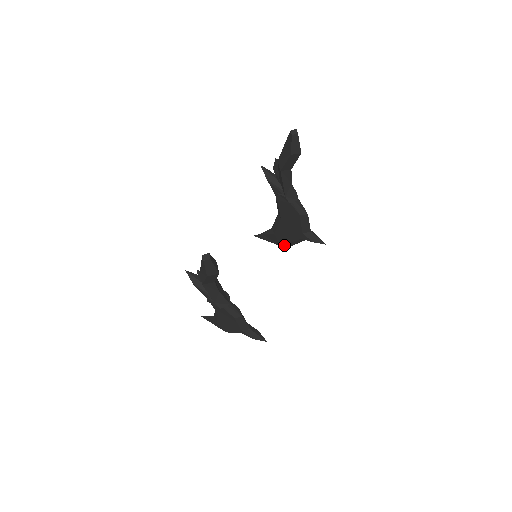
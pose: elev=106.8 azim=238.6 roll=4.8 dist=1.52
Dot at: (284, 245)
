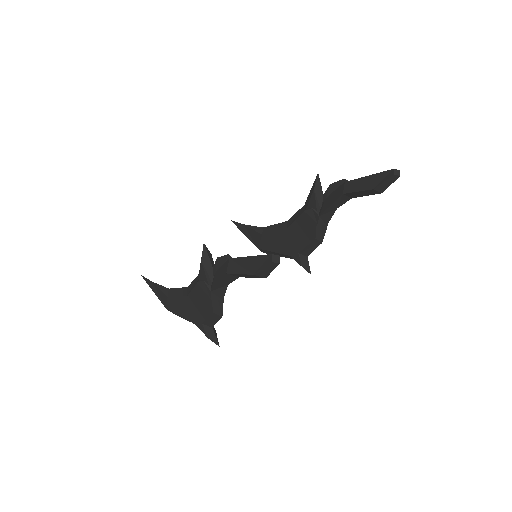
Dot at: (262, 249)
